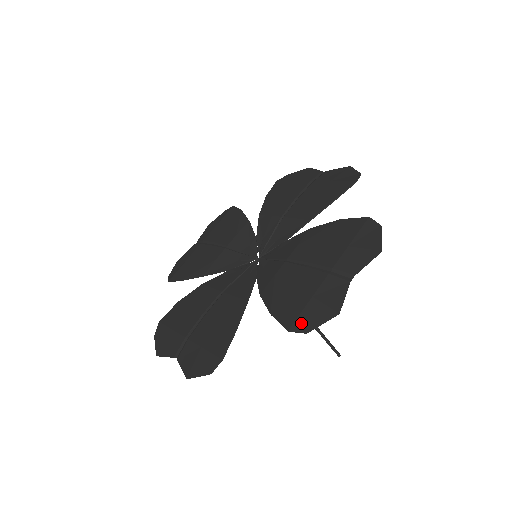
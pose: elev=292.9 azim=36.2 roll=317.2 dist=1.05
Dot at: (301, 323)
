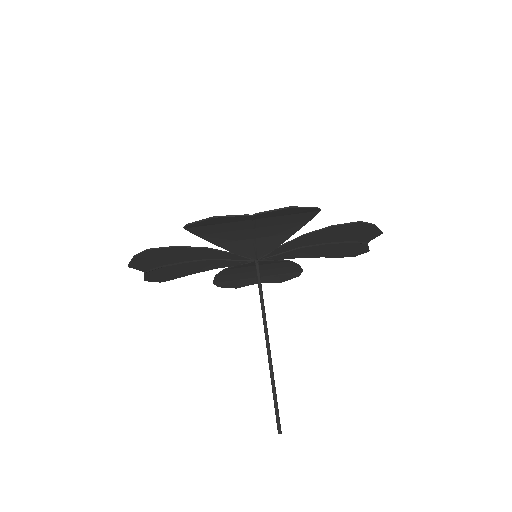
Dot at: (194, 224)
